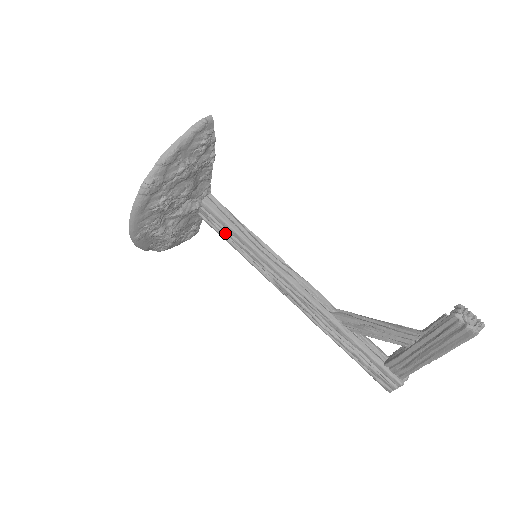
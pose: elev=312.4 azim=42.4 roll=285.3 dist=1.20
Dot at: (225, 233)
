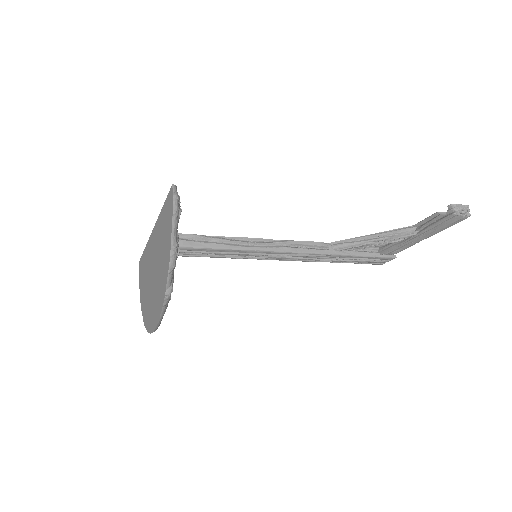
Dot at: (206, 254)
